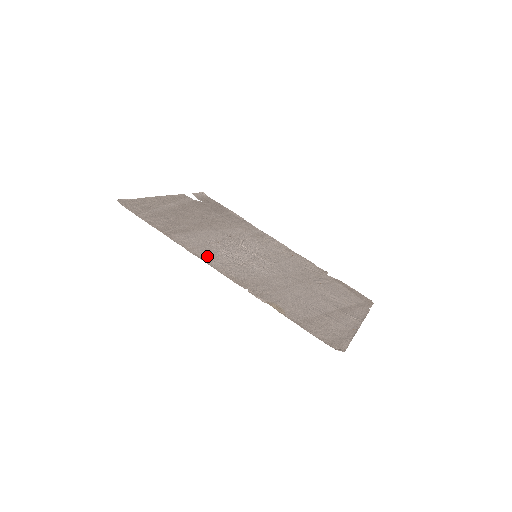
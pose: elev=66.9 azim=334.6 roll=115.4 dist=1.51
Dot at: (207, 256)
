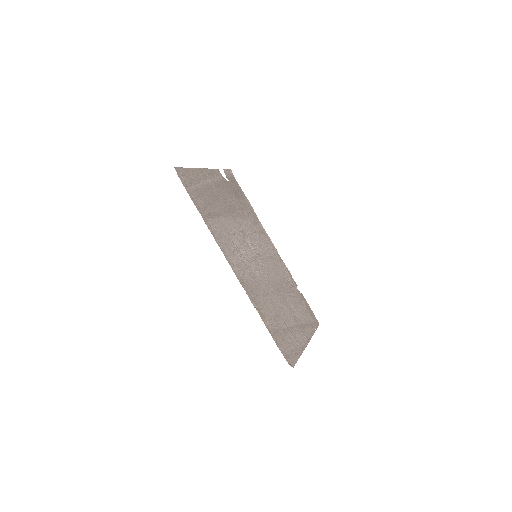
Dot at: (226, 249)
